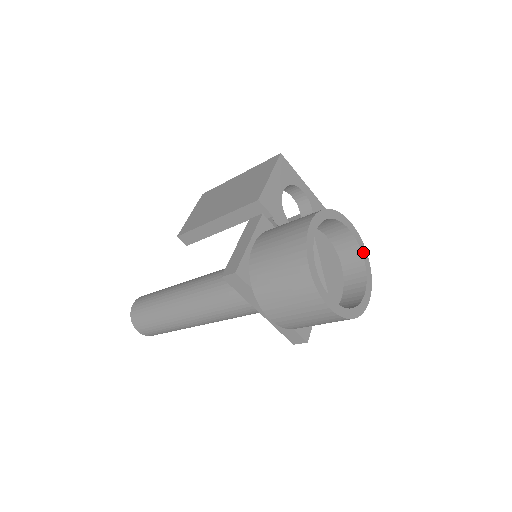
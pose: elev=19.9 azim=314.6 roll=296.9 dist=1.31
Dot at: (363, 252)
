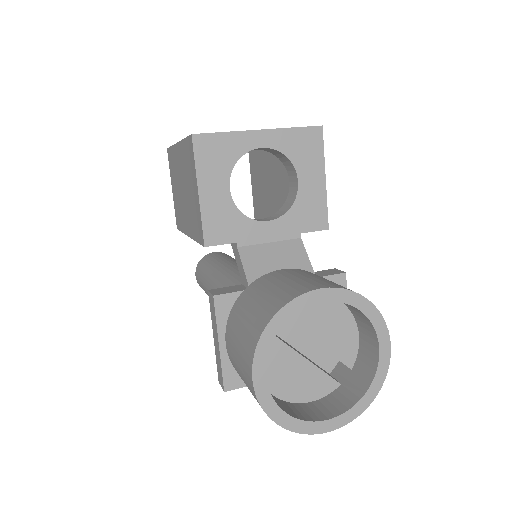
Dot at: (356, 304)
